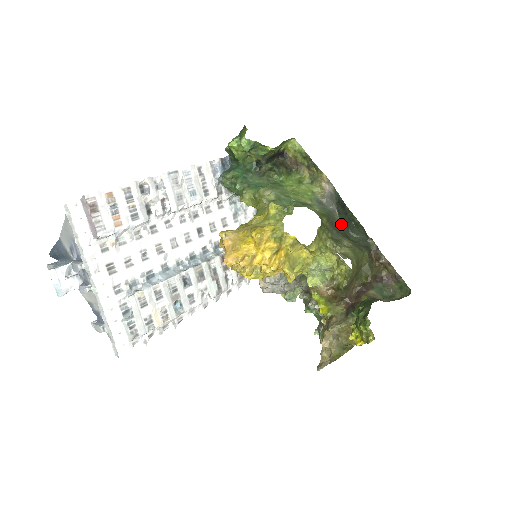
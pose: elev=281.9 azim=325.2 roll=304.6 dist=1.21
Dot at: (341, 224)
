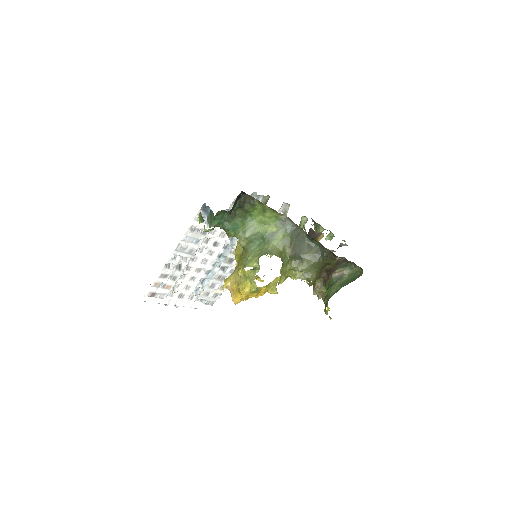
Dot at: occluded
